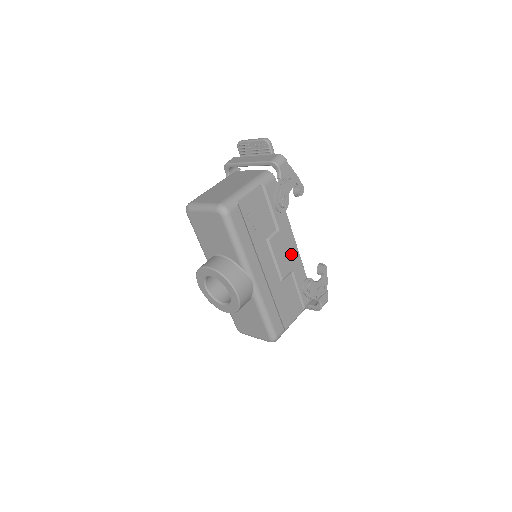
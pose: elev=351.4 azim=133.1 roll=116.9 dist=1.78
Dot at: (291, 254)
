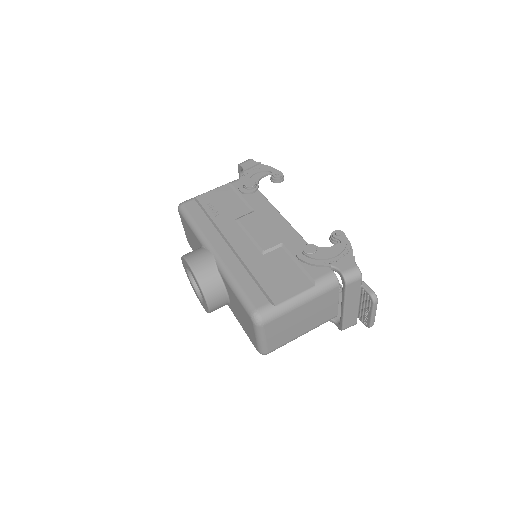
Dot at: (278, 229)
